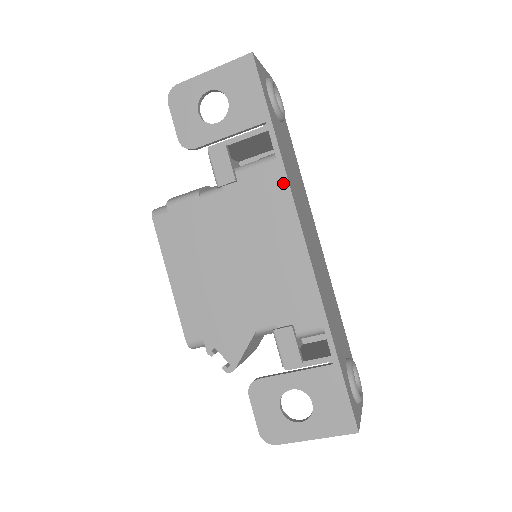
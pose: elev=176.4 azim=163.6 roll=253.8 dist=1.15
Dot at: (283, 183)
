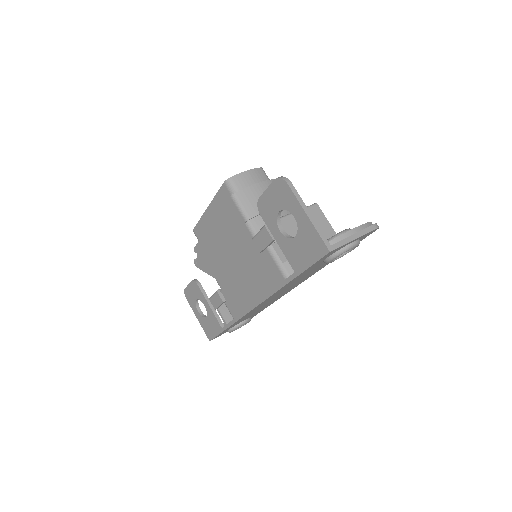
Dot at: (271, 290)
